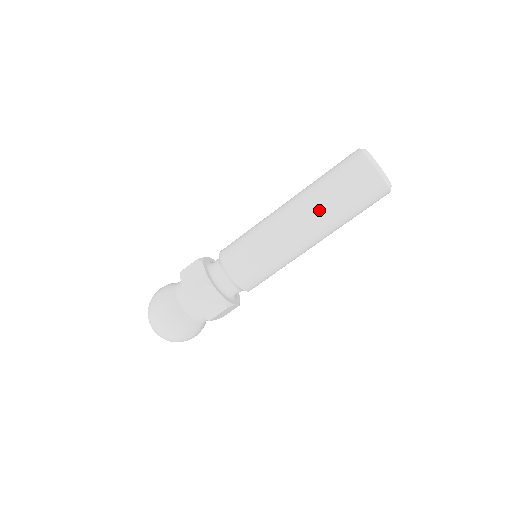
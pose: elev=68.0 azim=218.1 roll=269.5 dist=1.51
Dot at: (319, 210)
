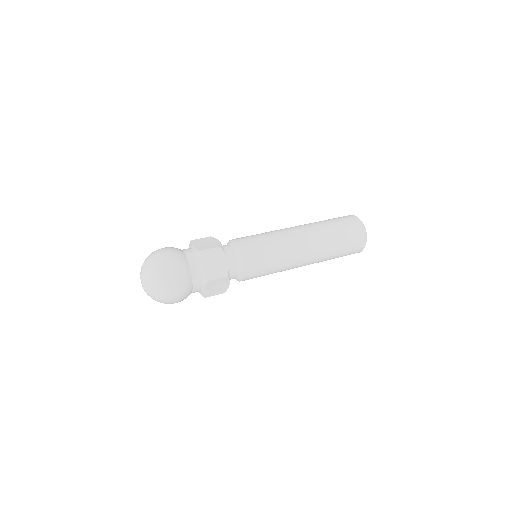
Dot at: (324, 254)
